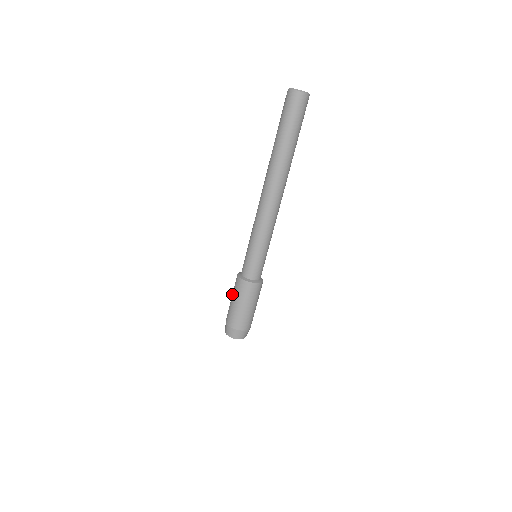
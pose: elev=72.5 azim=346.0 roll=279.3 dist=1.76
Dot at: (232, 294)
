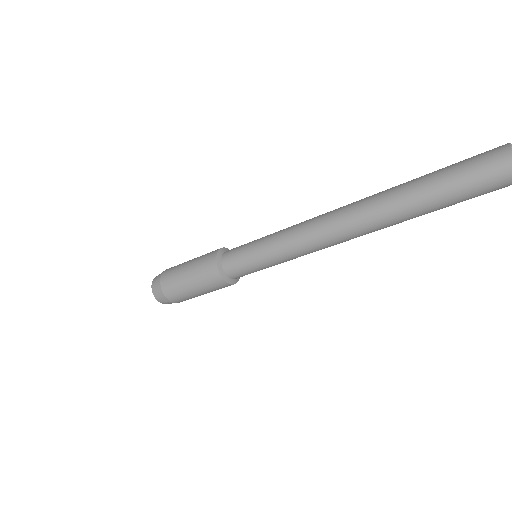
Dot at: (193, 276)
